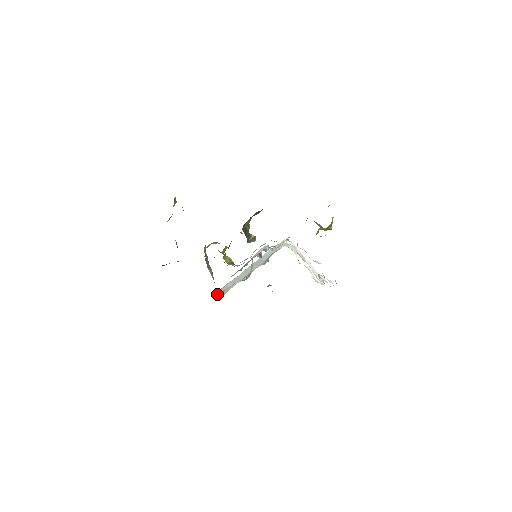
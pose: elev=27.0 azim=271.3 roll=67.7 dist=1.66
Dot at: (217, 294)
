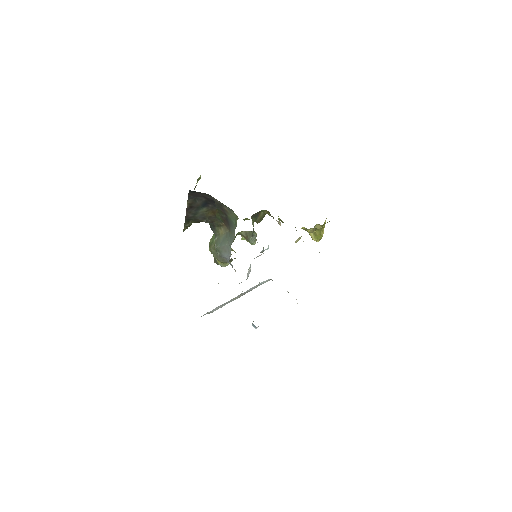
Dot at: (218, 283)
